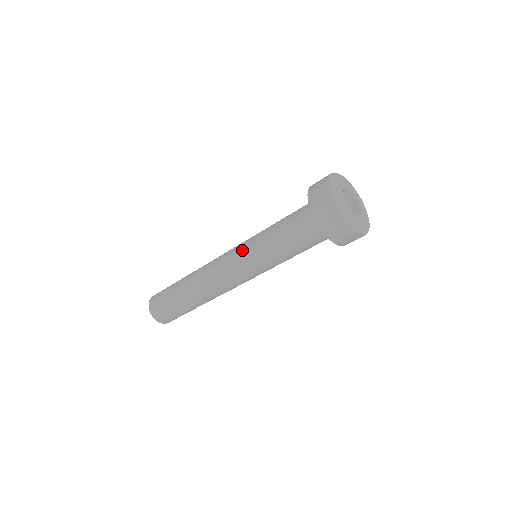
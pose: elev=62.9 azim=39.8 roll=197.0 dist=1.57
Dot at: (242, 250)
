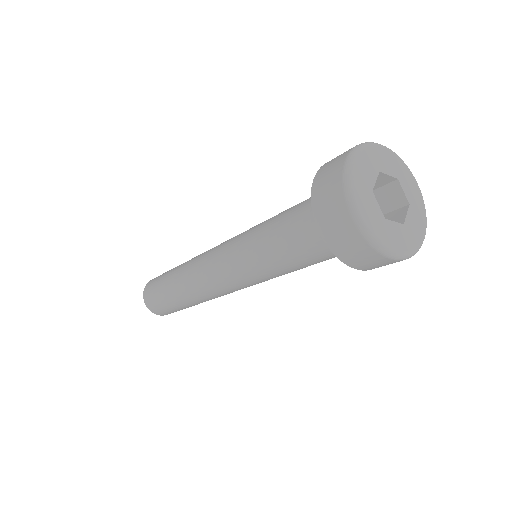
Dot at: (234, 265)
